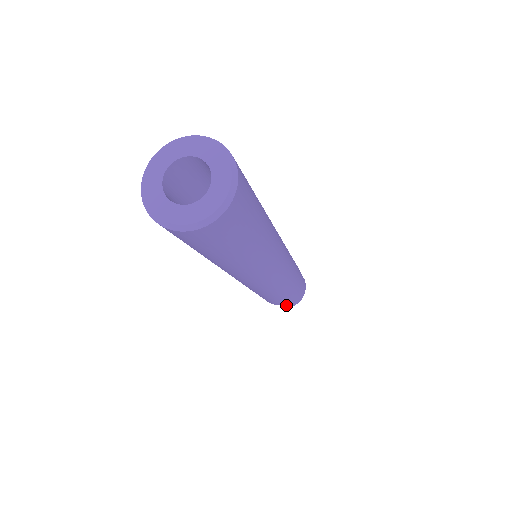
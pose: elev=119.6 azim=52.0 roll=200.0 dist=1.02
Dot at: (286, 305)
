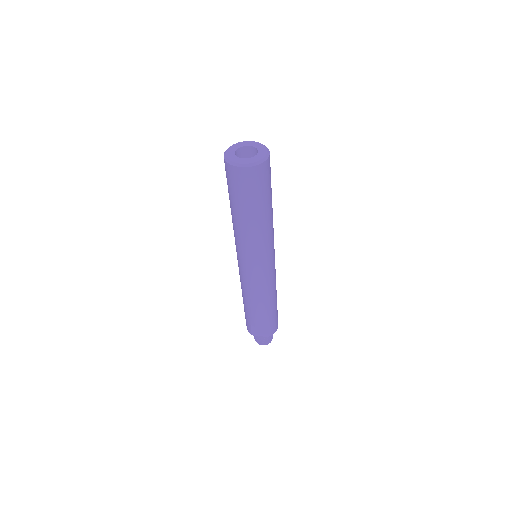
Dot at: (273, 326)
